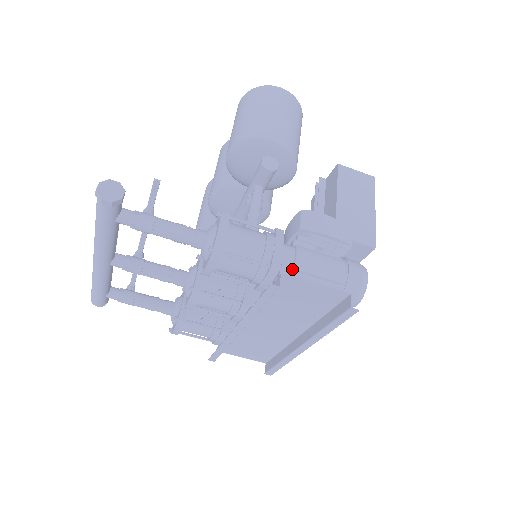
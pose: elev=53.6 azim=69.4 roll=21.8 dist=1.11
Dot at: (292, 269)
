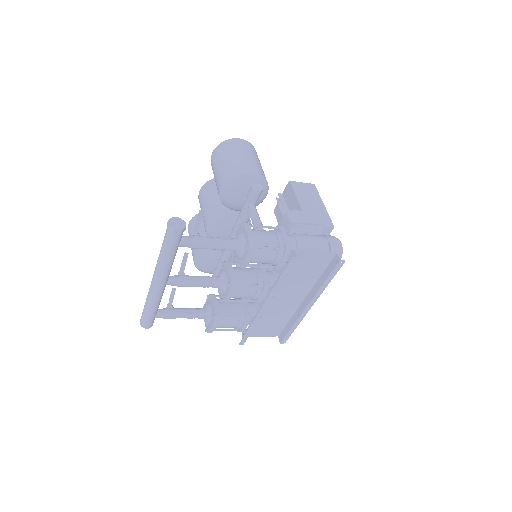
Dot at: (297, 248)
